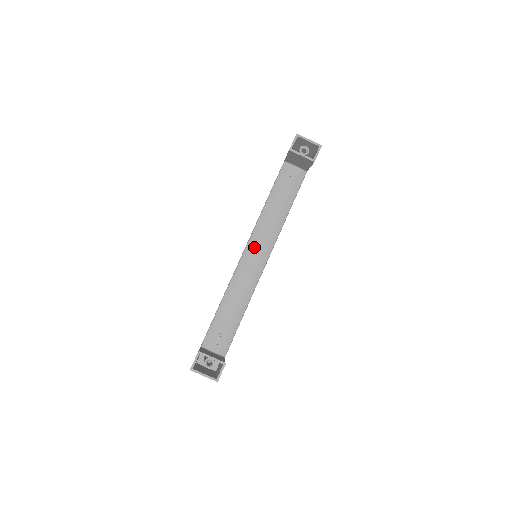
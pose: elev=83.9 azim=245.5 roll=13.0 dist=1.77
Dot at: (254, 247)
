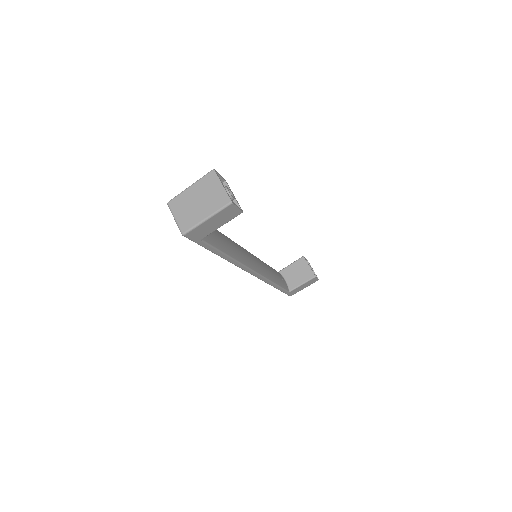
Dot at: (252, 256)
